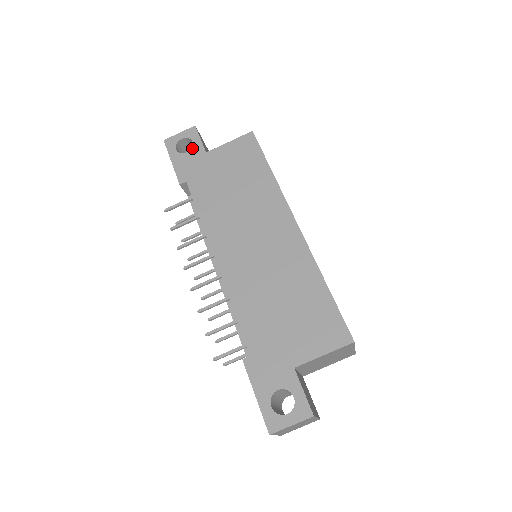
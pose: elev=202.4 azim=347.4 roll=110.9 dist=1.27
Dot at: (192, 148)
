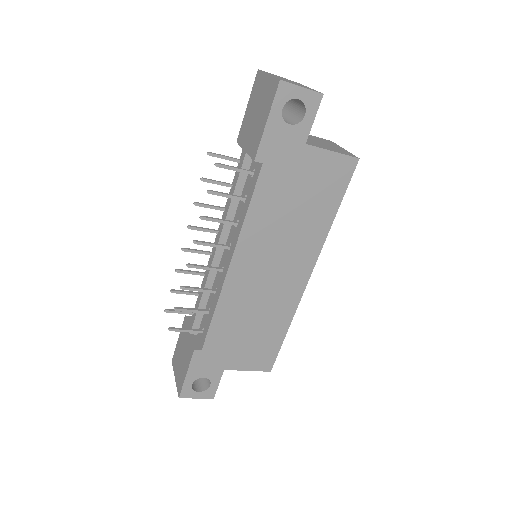
Dot at: (298, 124)
